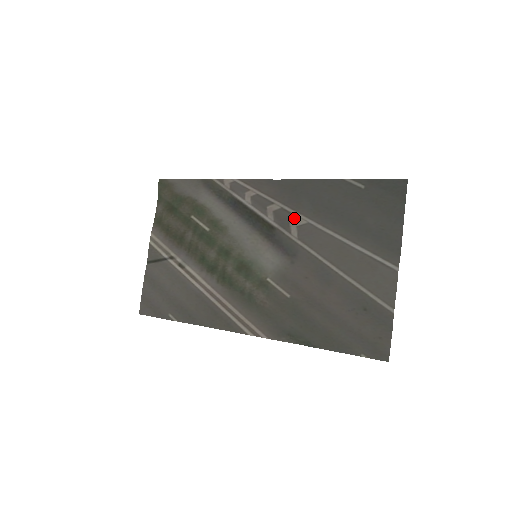
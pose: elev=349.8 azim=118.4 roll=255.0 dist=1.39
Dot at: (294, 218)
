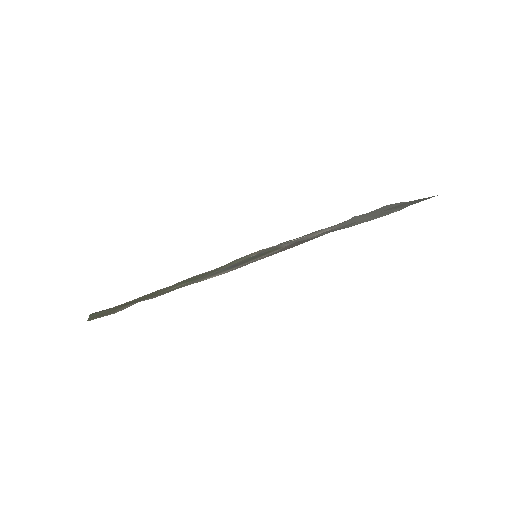
Dot at: occluded
